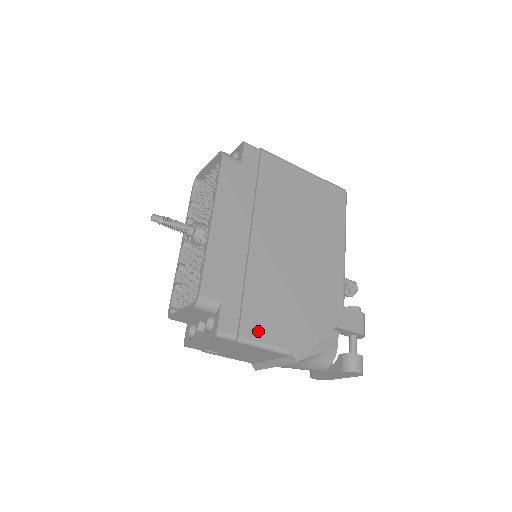
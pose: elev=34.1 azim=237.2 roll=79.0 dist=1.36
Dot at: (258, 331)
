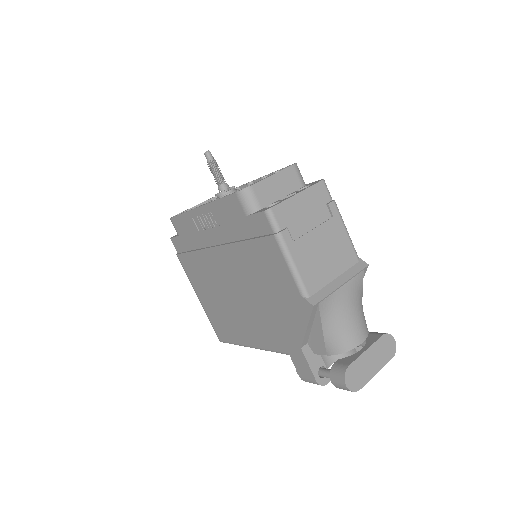
Dot at: occluded
